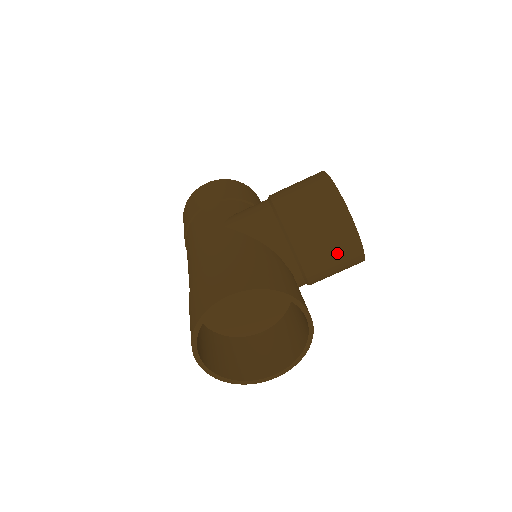
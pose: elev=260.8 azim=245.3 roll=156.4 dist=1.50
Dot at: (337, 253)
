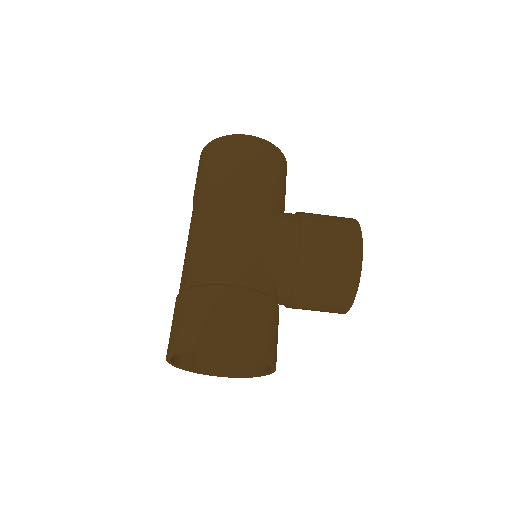
Dot at: (324, 309)
